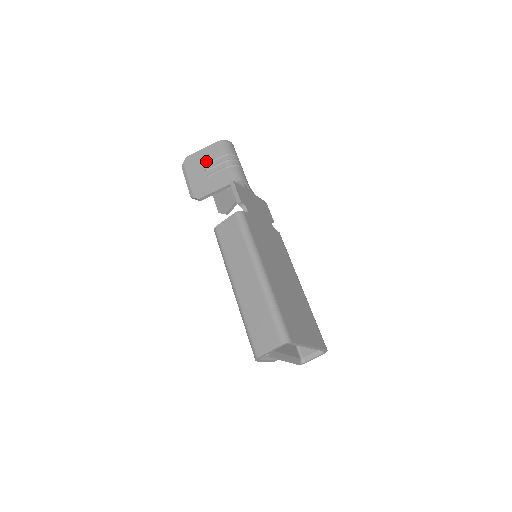
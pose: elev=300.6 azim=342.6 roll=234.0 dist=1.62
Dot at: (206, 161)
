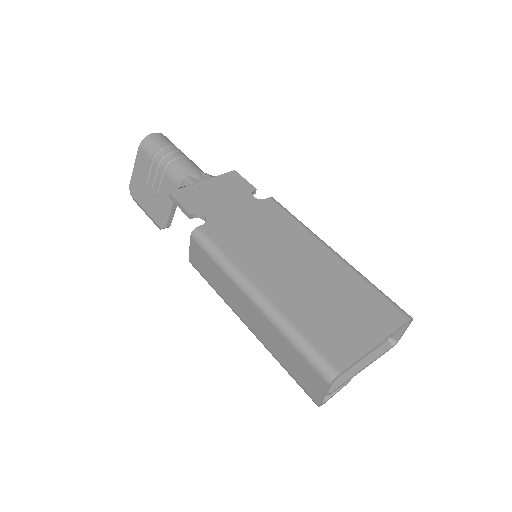
Dot at: (144, 178)
